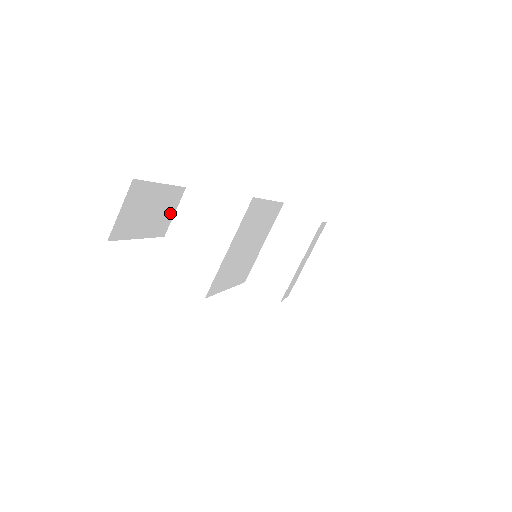
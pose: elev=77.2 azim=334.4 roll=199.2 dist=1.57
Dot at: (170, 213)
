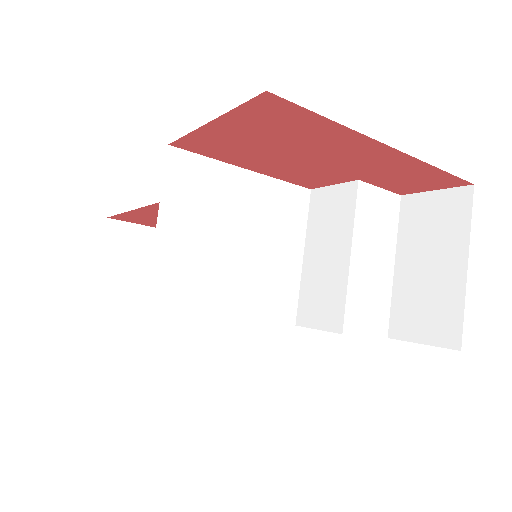
Dot at: occluded
